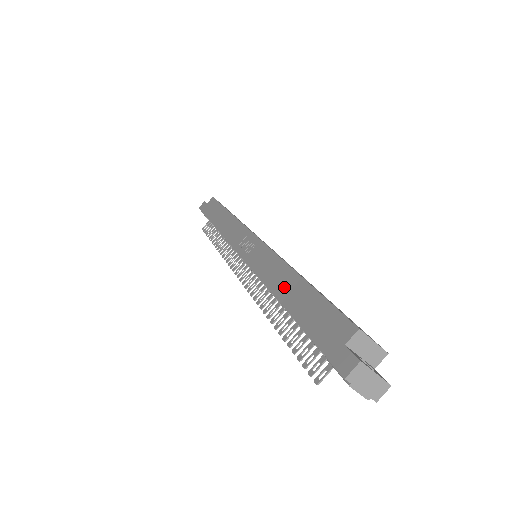
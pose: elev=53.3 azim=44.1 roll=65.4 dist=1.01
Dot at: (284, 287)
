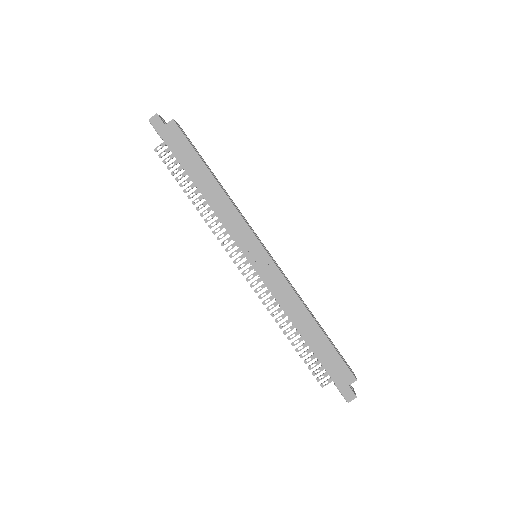
Dot at: (304, 326)
